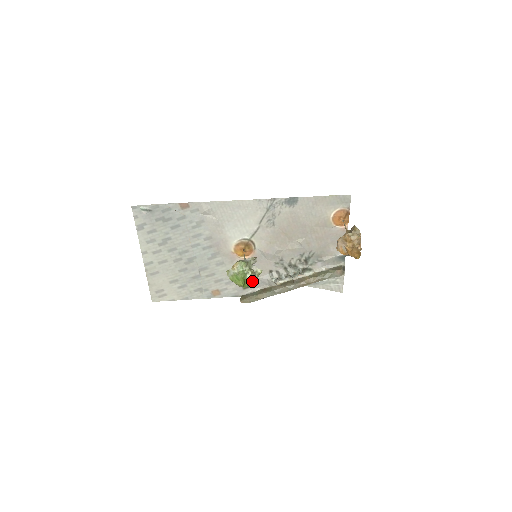
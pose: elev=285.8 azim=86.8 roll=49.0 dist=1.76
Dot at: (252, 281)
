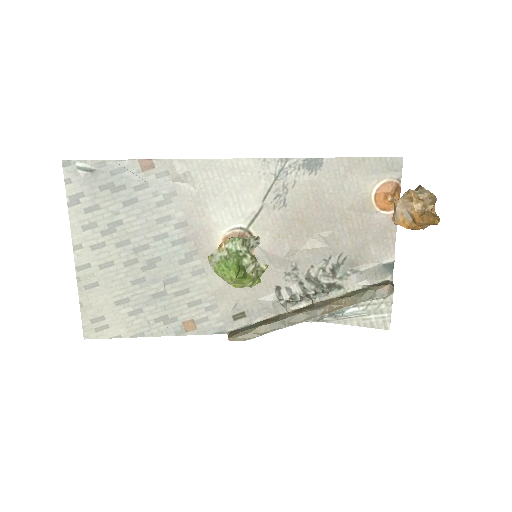
Dot at: (252, 273)
